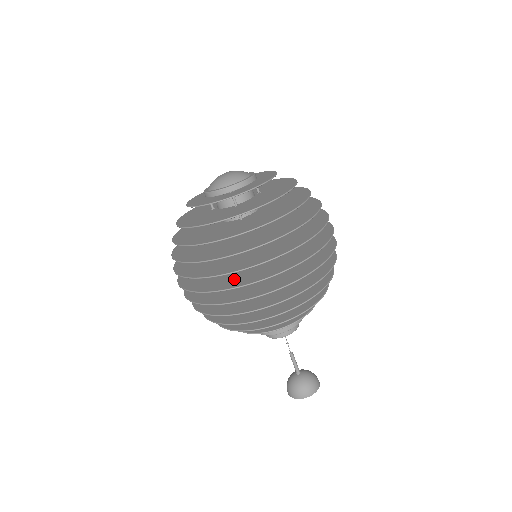
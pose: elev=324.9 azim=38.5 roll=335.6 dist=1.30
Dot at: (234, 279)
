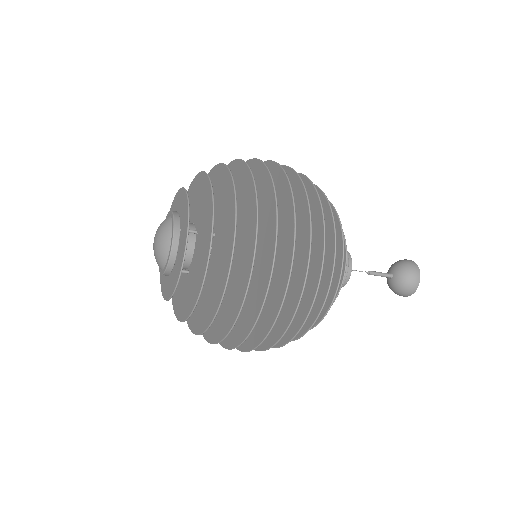
Dot at: (282, 246)
